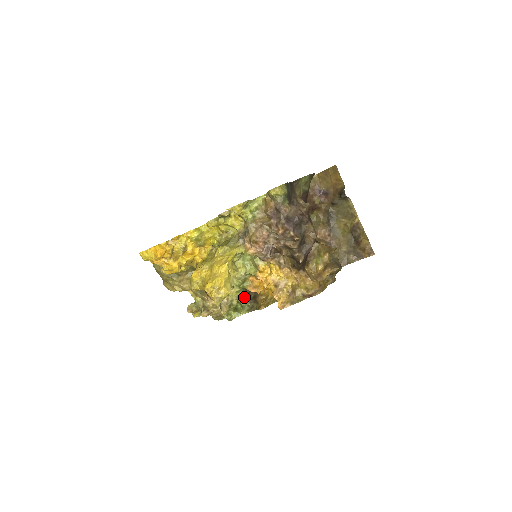
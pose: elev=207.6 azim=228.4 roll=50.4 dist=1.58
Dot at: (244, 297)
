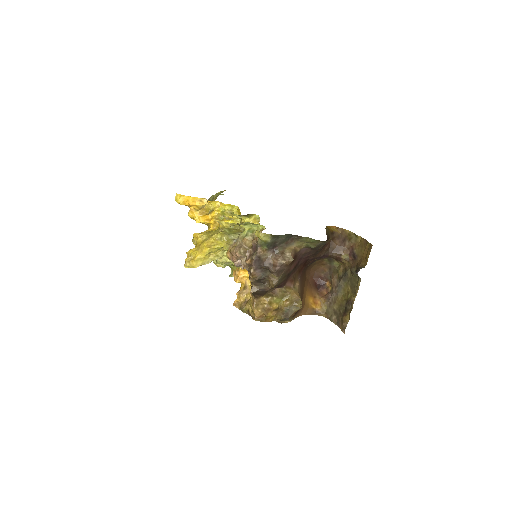
Dot at: occluded
